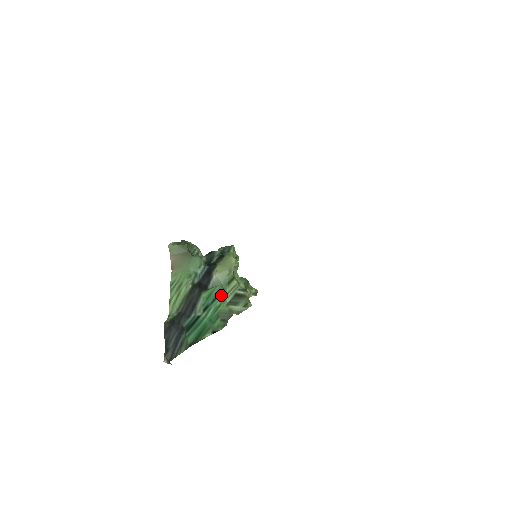
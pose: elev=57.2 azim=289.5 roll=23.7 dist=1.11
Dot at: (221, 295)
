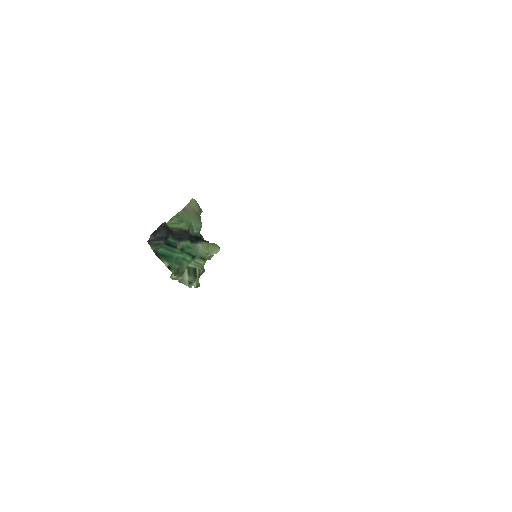
Dot at: (192, 257)
